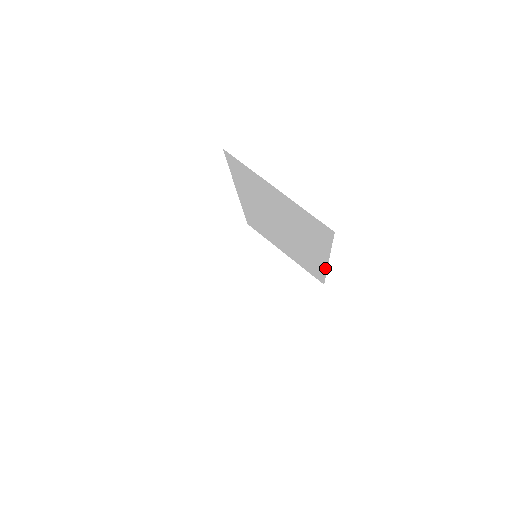
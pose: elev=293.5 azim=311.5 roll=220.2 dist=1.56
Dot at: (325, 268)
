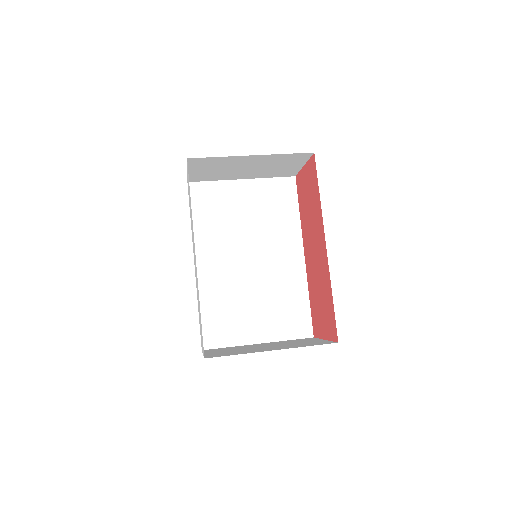
Dot at: (304, 276)
